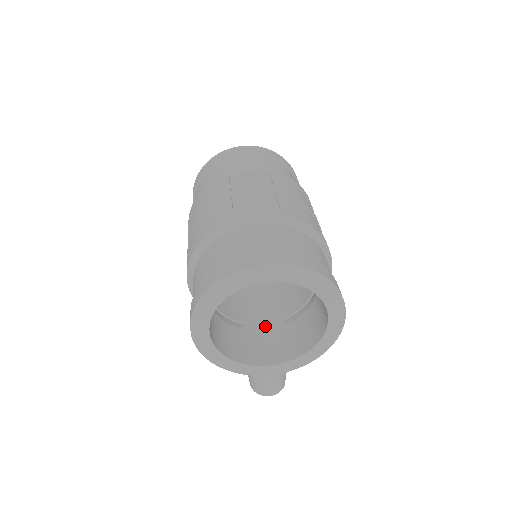
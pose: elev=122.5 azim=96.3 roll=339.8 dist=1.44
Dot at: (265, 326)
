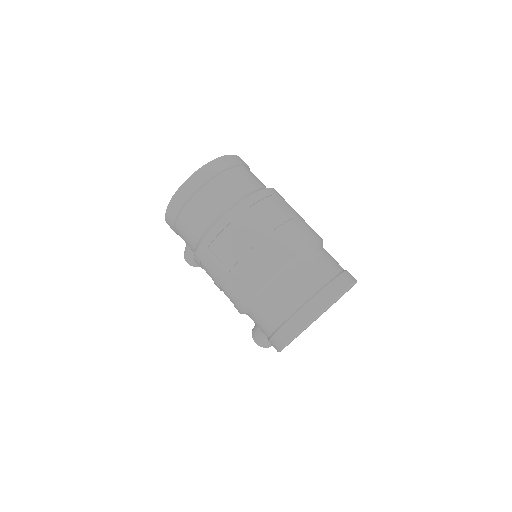
Dot at: occluded
